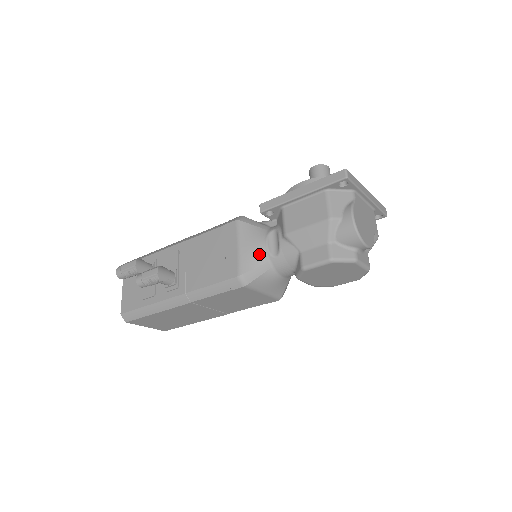
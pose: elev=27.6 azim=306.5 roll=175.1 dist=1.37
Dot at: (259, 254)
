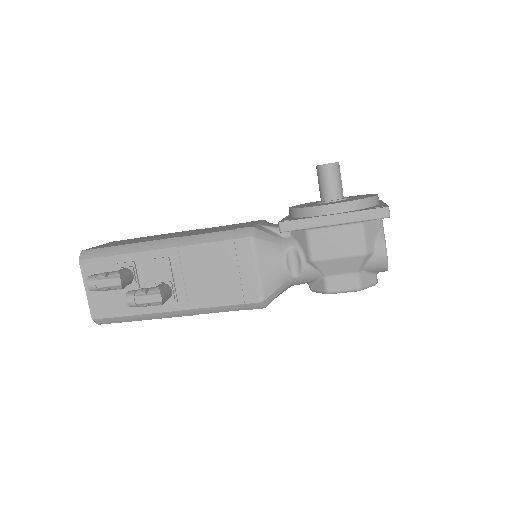
Dot at: (279, 276)
